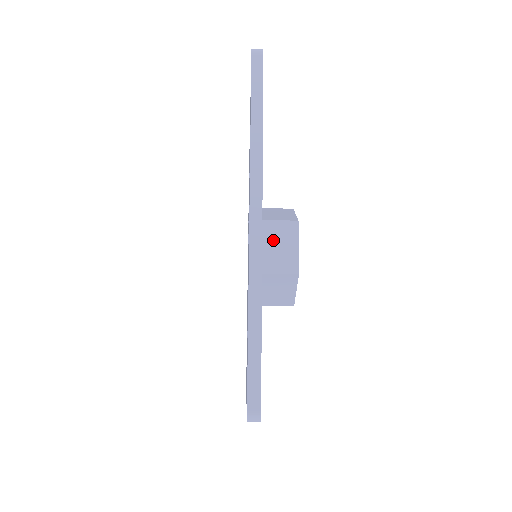
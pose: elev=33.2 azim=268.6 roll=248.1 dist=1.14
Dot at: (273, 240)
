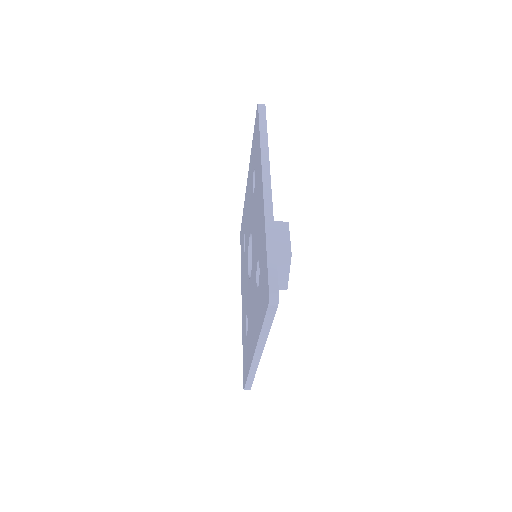
Dot at: occluded
